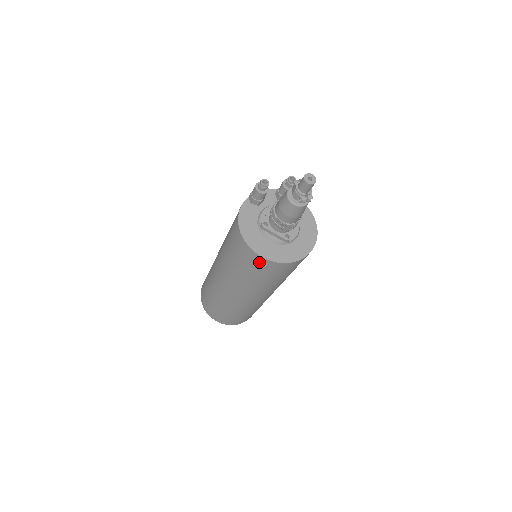
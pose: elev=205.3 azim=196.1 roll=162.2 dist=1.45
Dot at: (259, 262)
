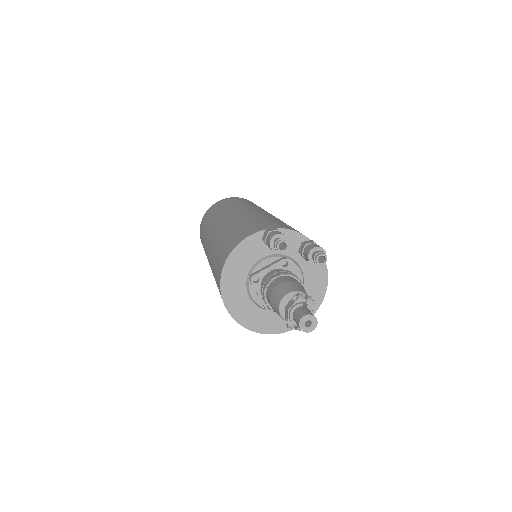
Dot at: occluded
